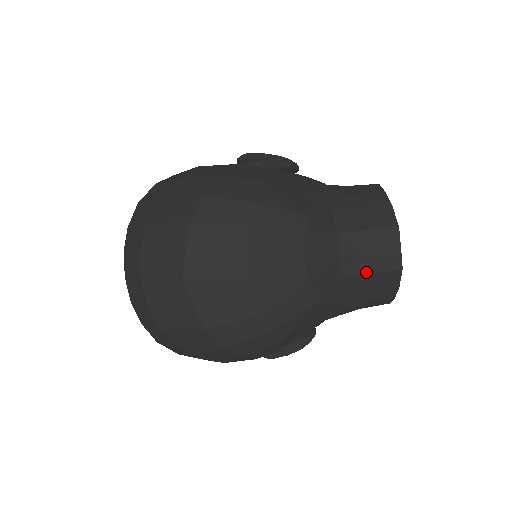
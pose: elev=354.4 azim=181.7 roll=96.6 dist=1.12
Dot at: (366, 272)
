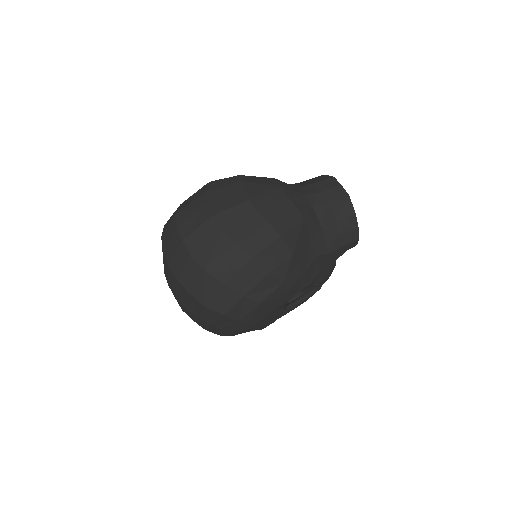
Dot at: (328, 202)
